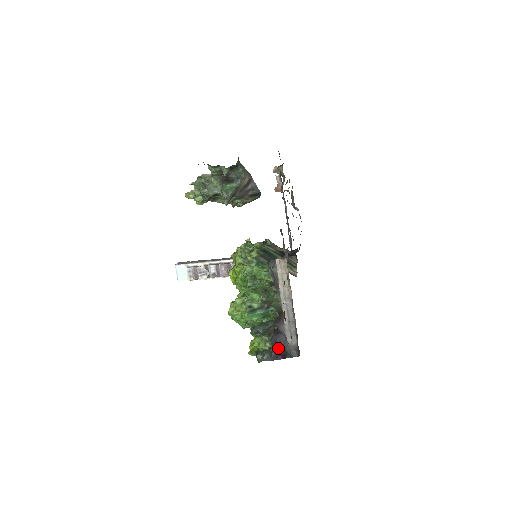
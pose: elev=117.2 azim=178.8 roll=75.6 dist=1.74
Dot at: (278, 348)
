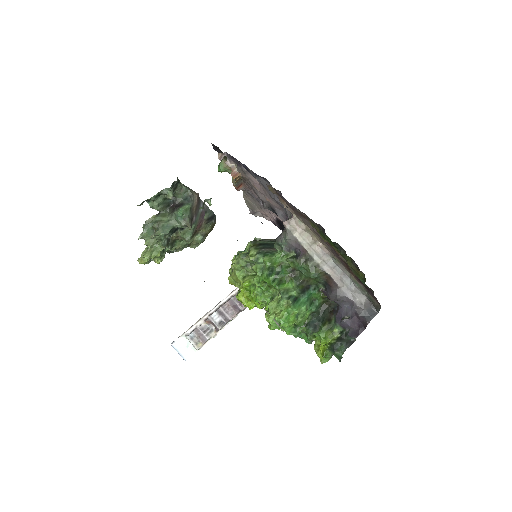
Dot at: (350, 322)
